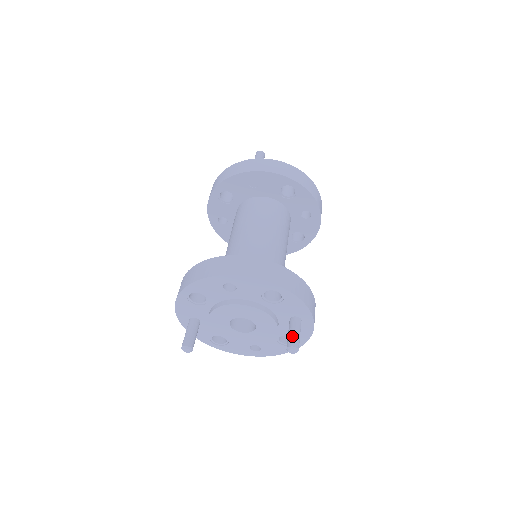
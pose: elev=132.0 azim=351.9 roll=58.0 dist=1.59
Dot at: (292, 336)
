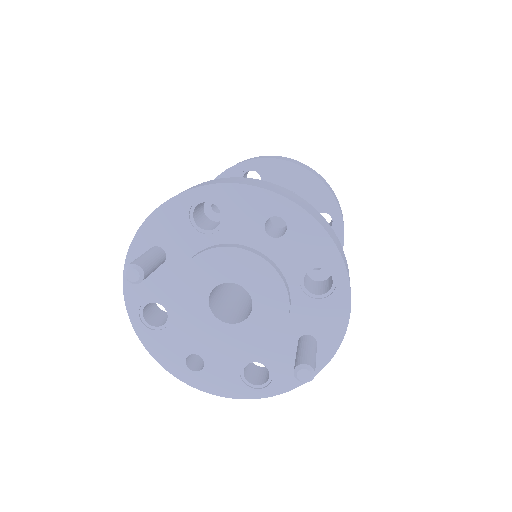
Dot at: (310, 354)
